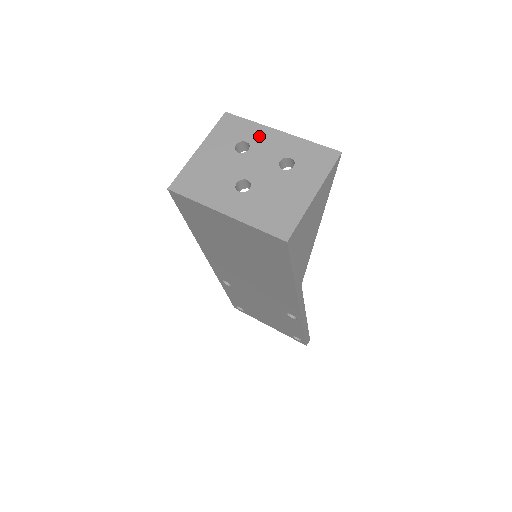
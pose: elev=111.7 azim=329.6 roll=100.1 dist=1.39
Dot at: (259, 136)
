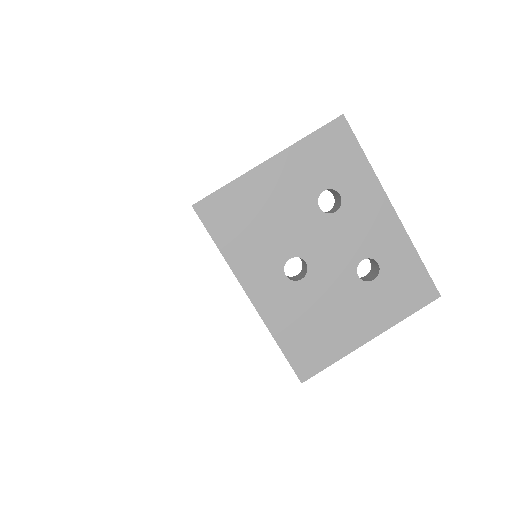
Dot at: (362, 197)
